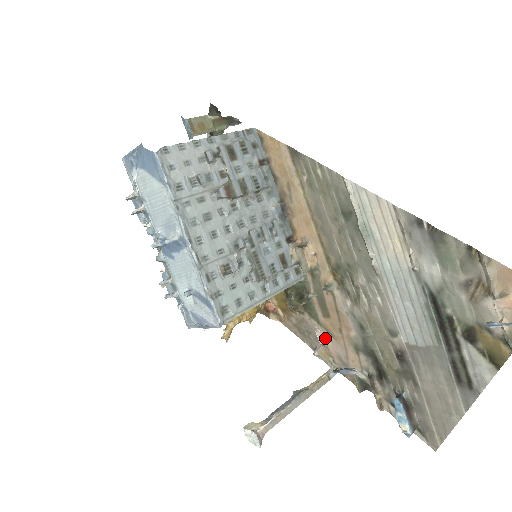
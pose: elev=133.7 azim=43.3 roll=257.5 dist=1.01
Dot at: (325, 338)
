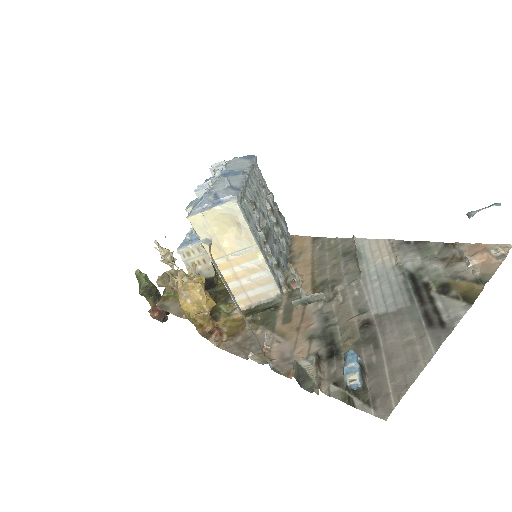
Dot at: (273, 342)
